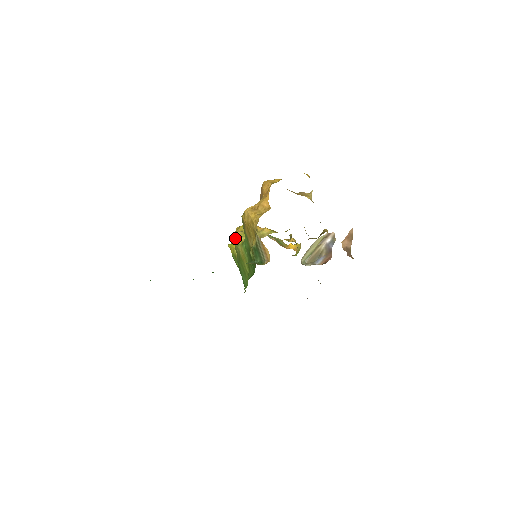
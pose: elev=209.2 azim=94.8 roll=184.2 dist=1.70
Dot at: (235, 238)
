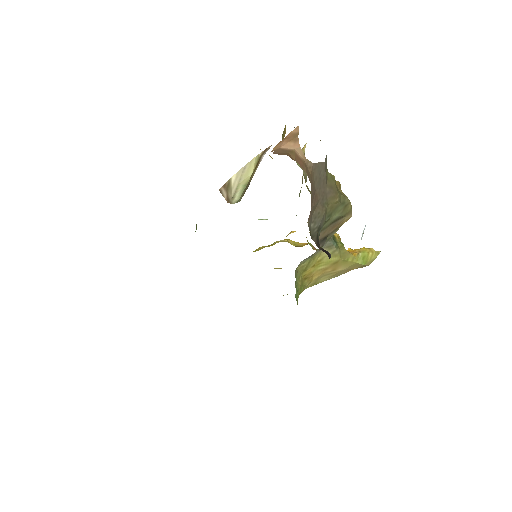
Dot at: occluded
